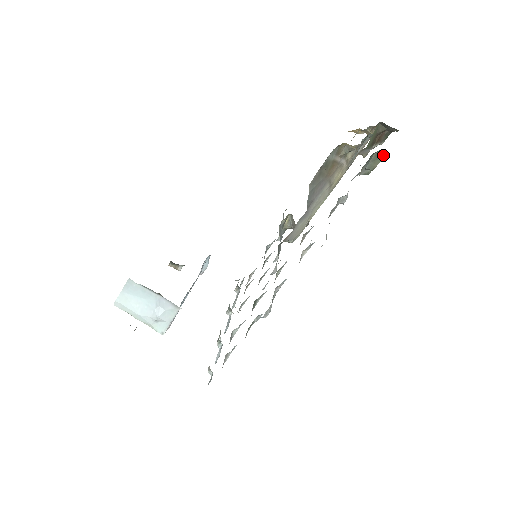
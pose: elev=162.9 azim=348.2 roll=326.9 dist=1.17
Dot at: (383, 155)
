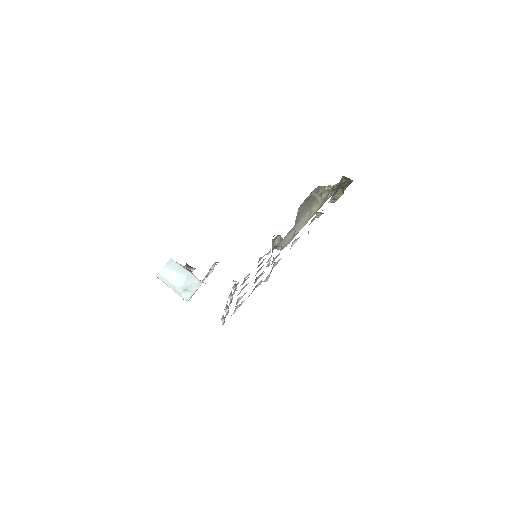
Dot at: occluded
